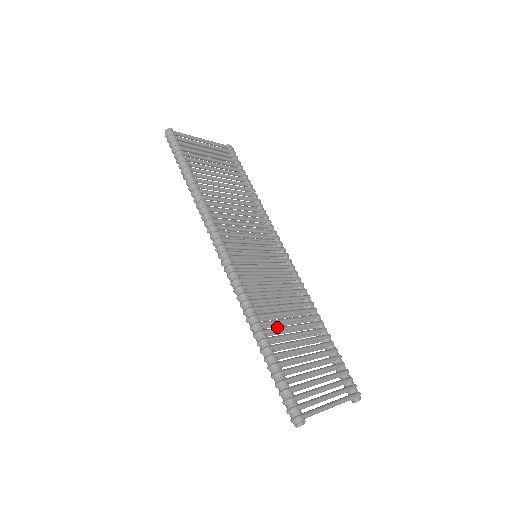
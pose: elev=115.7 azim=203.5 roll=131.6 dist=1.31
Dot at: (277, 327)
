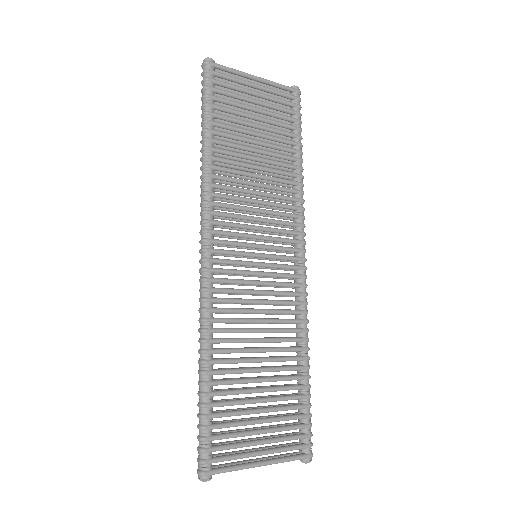
Dot at: (233, 358)
